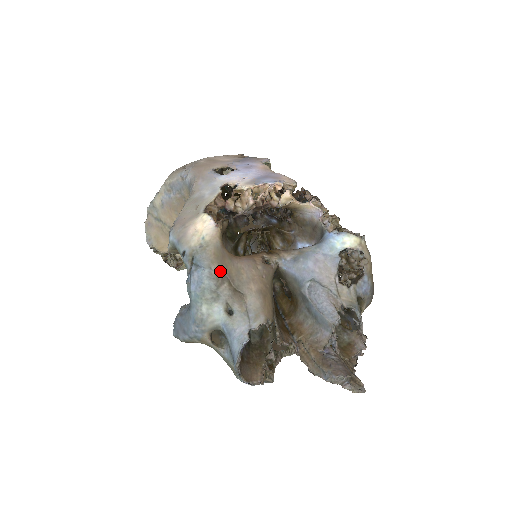
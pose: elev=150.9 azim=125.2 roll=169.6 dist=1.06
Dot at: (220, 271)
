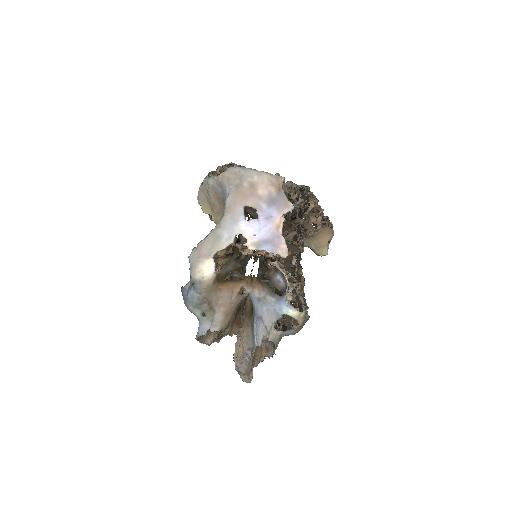
Dot at: (205, 298)
